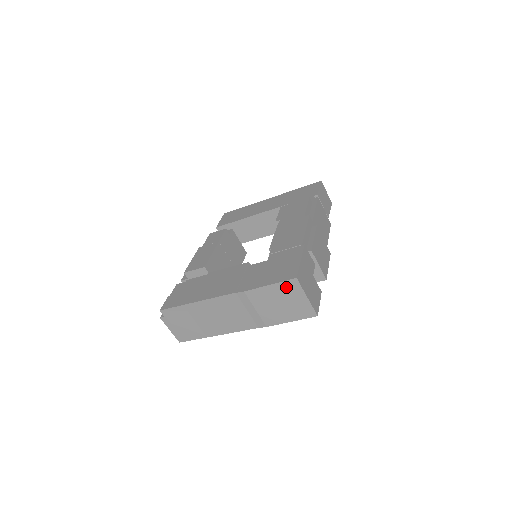
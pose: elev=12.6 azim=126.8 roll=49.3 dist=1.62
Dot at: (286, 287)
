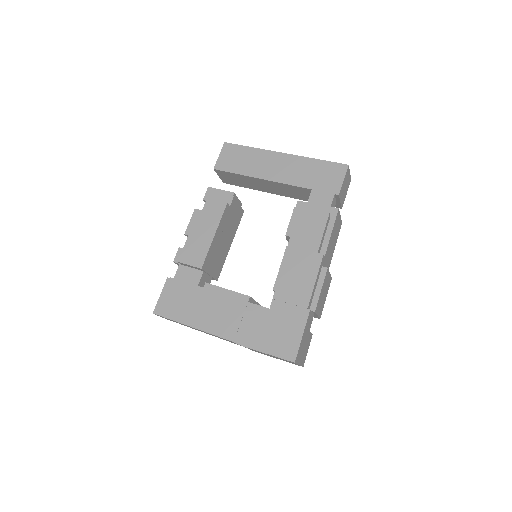
Dot at: (283, 359)
